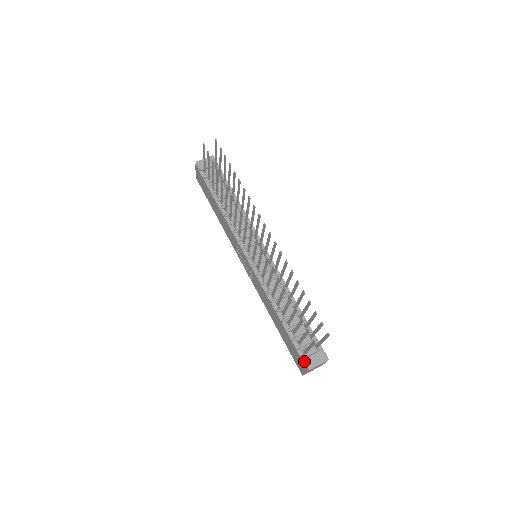
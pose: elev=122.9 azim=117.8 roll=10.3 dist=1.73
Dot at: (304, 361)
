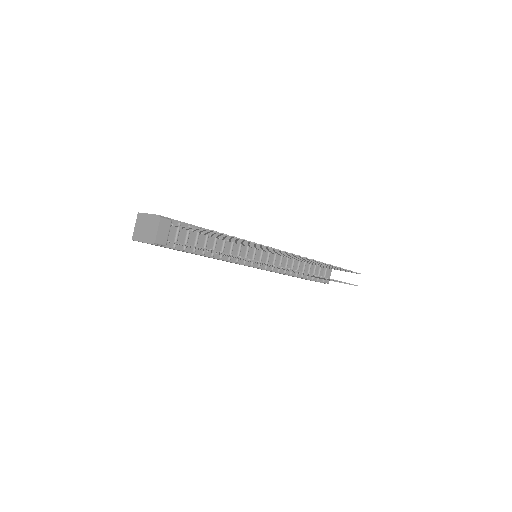
Dot at: occluded
